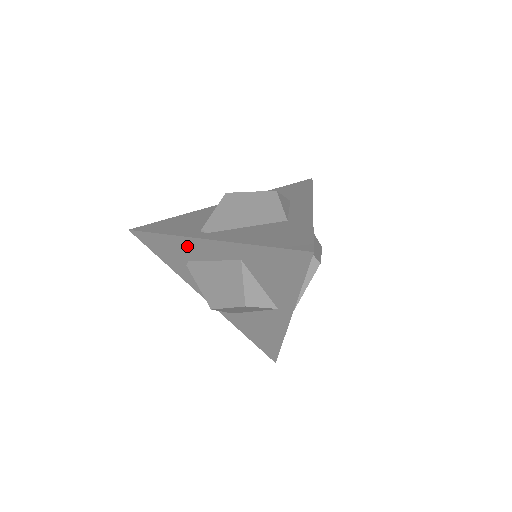
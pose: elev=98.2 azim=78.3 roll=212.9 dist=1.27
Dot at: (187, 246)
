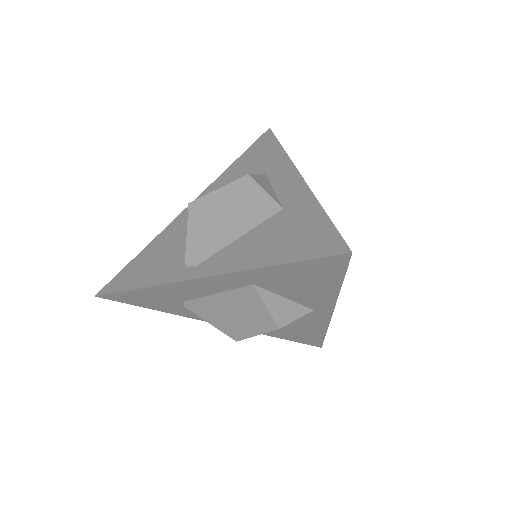
Dot at: (176, 290)
